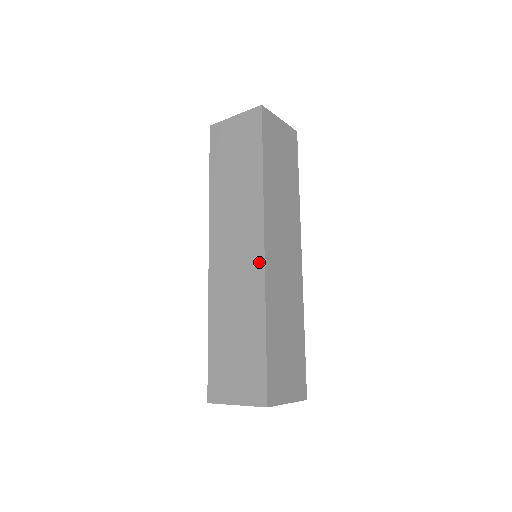
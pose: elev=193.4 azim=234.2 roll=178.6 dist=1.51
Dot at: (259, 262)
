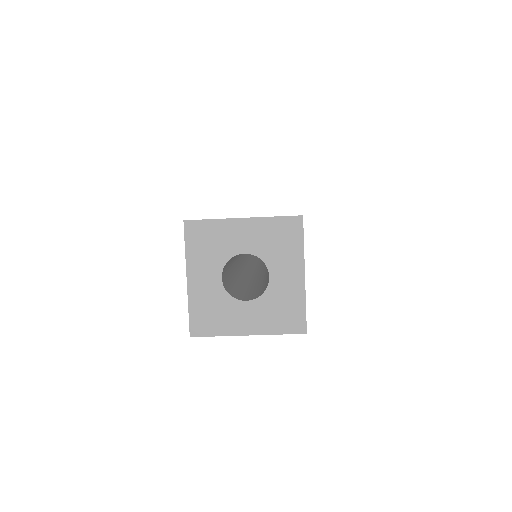
Dot at: occluded
